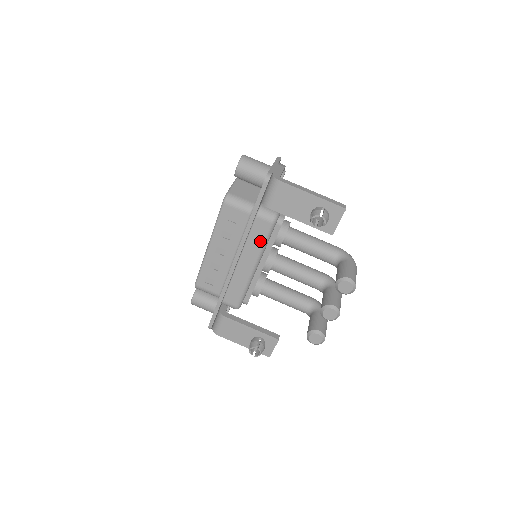
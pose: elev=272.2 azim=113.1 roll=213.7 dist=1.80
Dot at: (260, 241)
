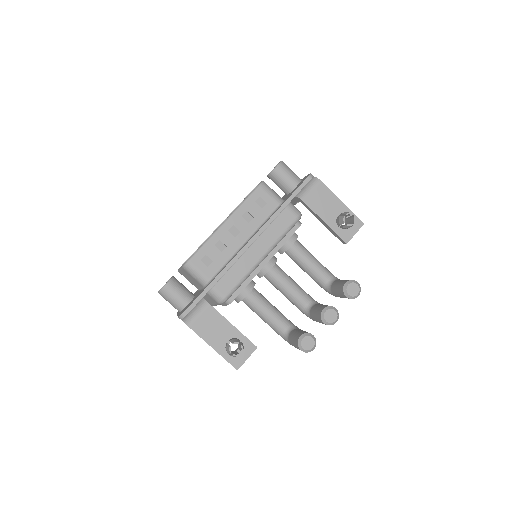
Dot at: (280, 231)
